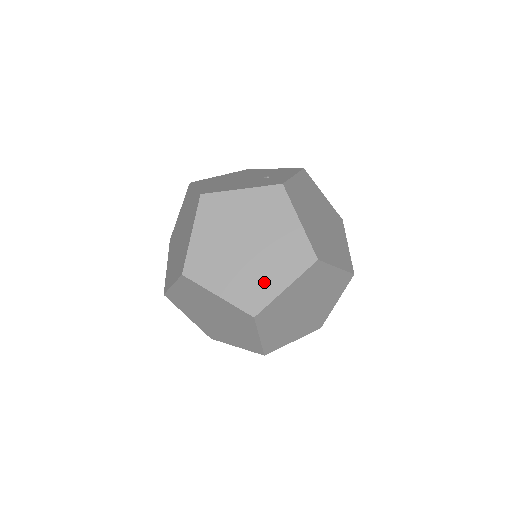
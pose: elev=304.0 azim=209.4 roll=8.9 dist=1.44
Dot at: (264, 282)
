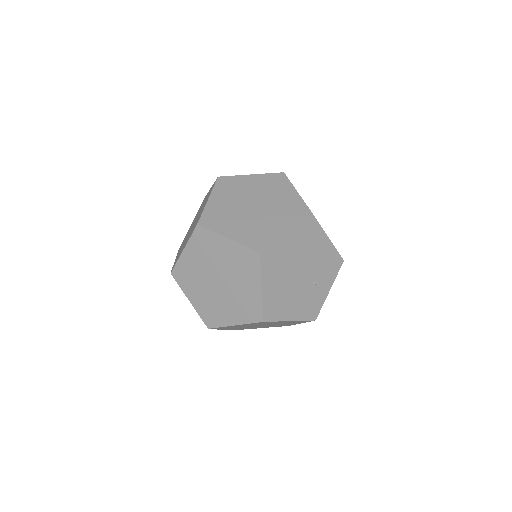
Dot at: occluded
